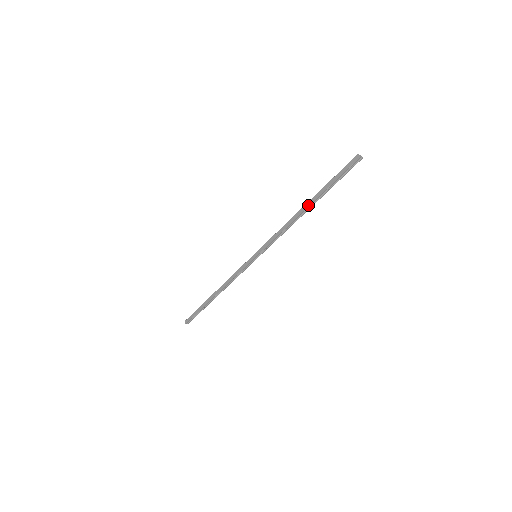
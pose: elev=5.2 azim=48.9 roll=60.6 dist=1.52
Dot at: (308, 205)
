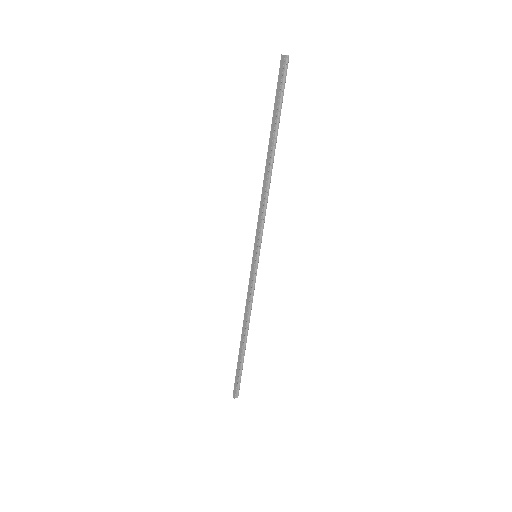
Dot at: (269, 152)
